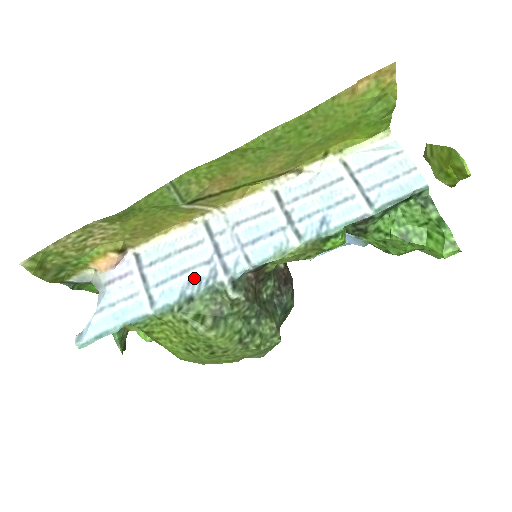
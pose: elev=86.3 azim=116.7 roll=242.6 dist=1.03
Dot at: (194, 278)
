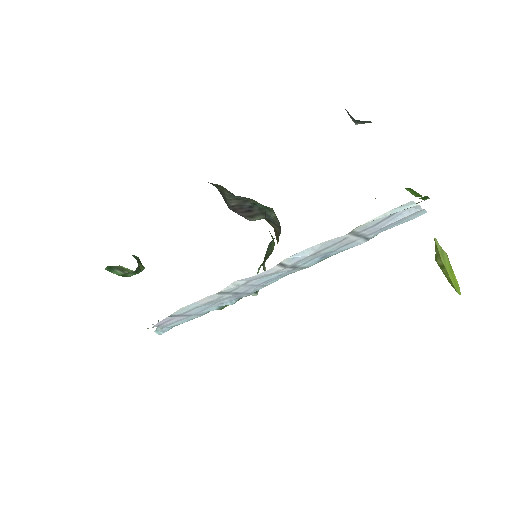
Dot at: (224, 302)
